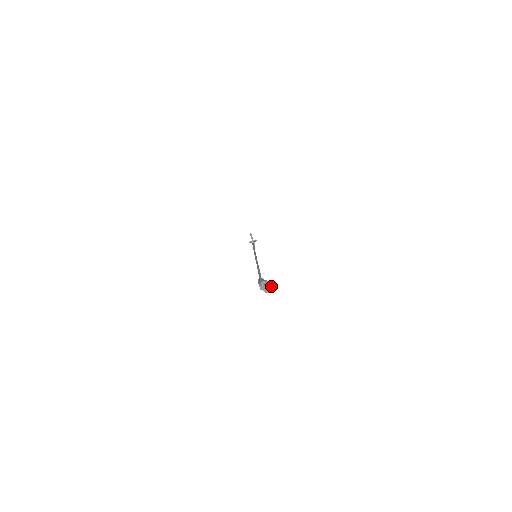
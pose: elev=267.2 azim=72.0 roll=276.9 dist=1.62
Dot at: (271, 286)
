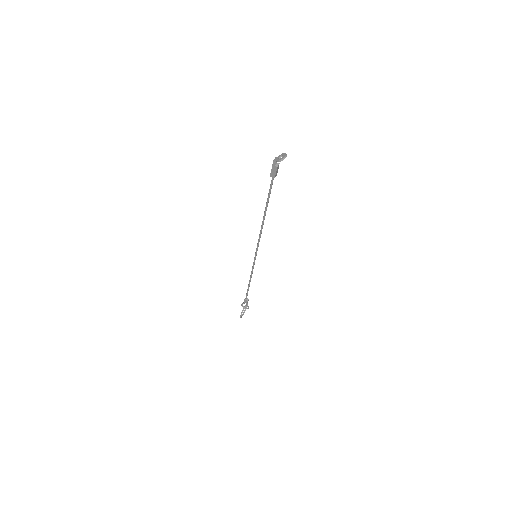
Dot at: (286, 156)
